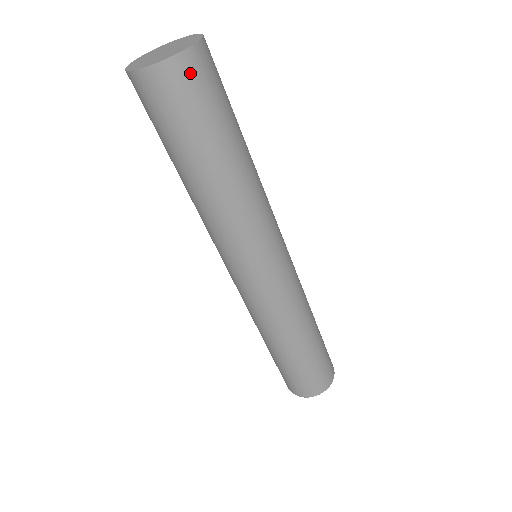
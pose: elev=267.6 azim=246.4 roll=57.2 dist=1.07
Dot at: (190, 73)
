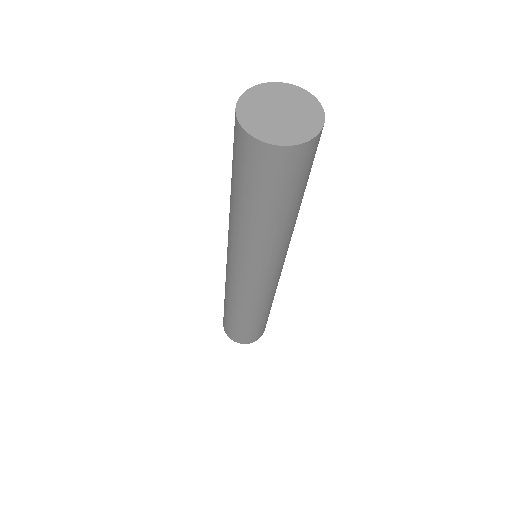
Dot at: (291, 160)
